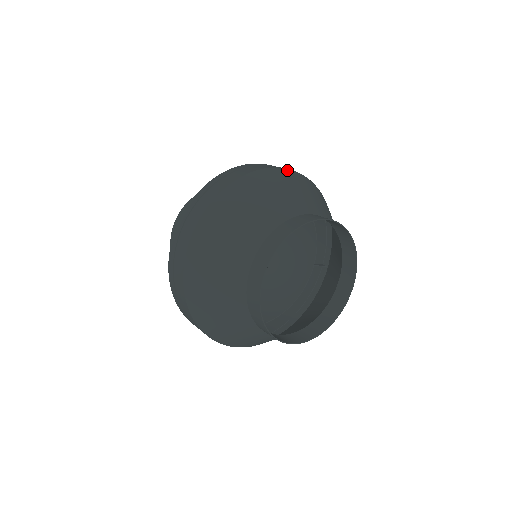
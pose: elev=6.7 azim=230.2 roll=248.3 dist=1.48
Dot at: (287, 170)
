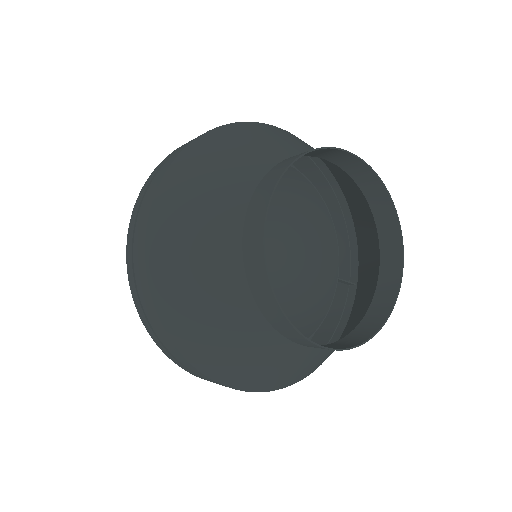
Dot at: (288, 132)
